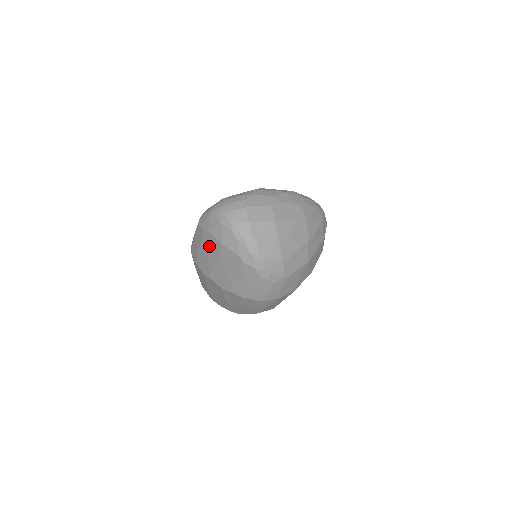
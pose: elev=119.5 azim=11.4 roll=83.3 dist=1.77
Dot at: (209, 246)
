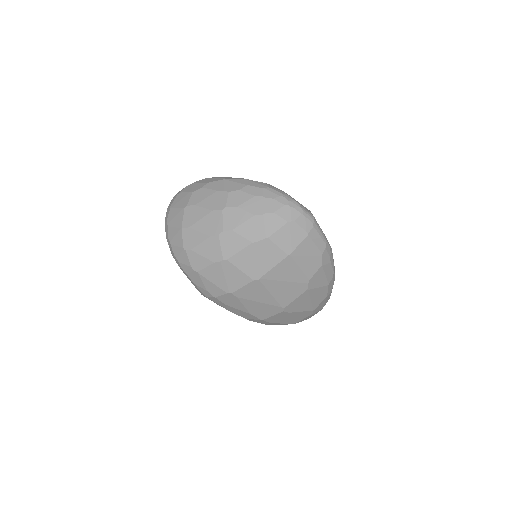
Dot at: occluded
